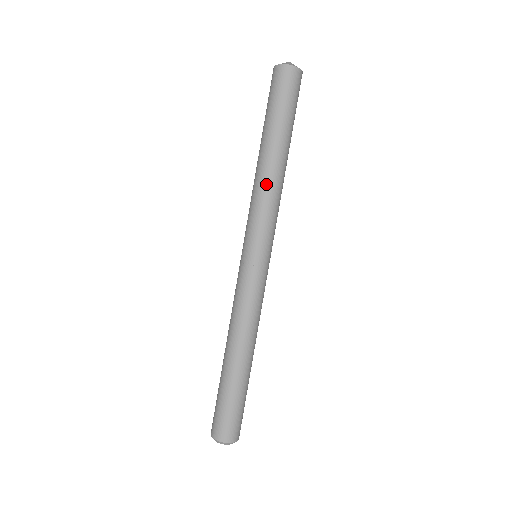
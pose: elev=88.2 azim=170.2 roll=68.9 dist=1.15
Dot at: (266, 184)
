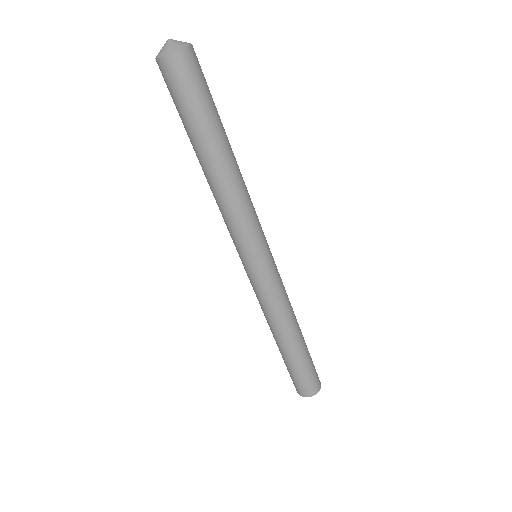
Dot at: (235, 194)
